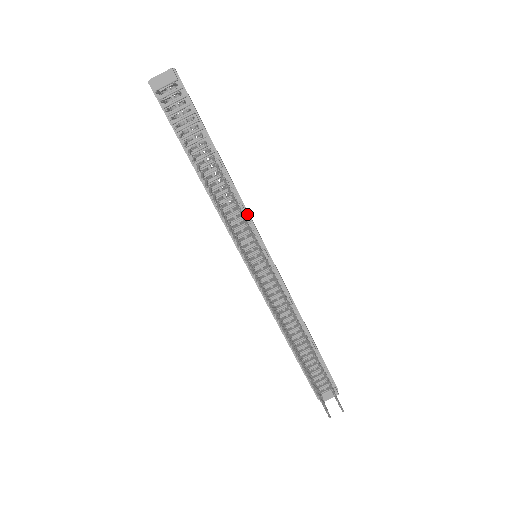
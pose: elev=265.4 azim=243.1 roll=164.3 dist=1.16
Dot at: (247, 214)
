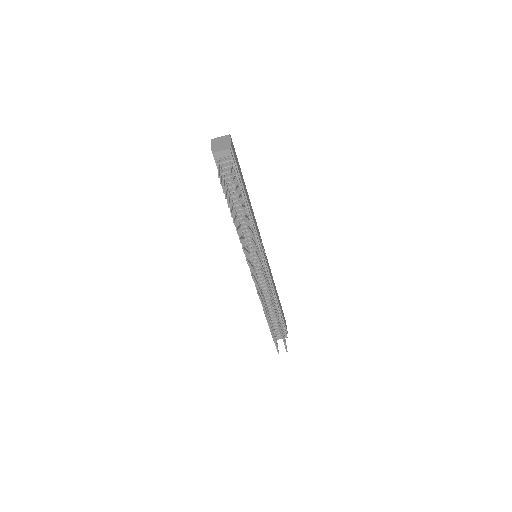
Dot at: (257, 234)
